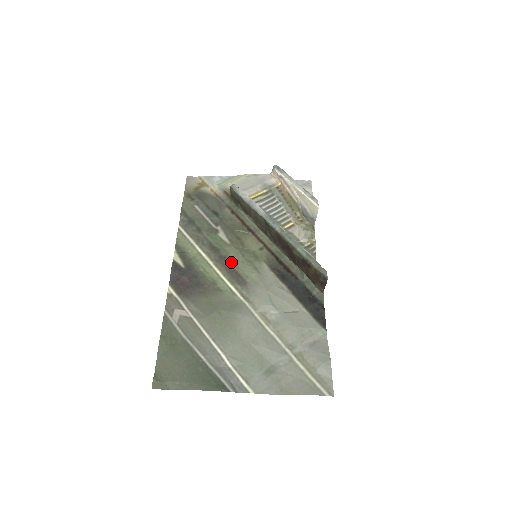
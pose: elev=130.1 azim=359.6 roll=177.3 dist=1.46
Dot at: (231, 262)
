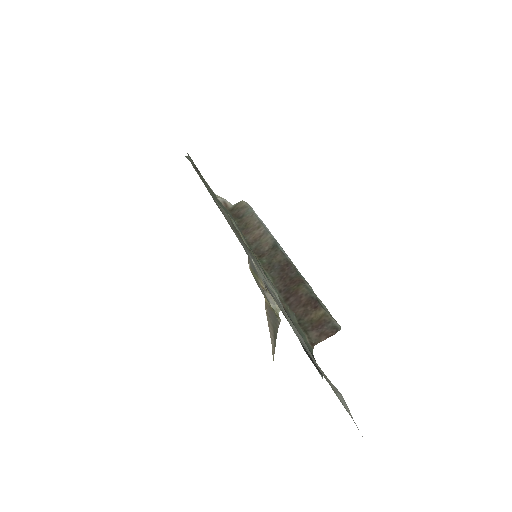
Dot at: occluded
